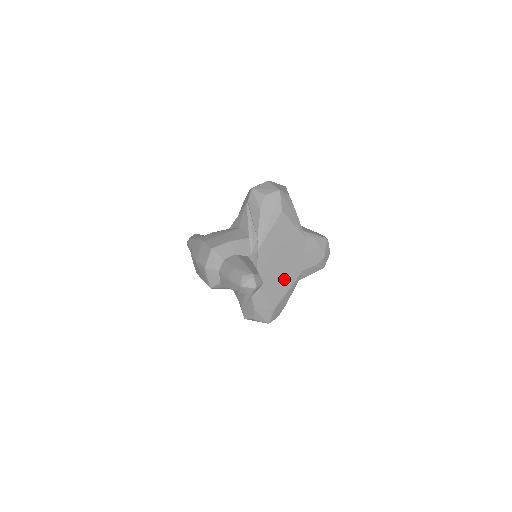
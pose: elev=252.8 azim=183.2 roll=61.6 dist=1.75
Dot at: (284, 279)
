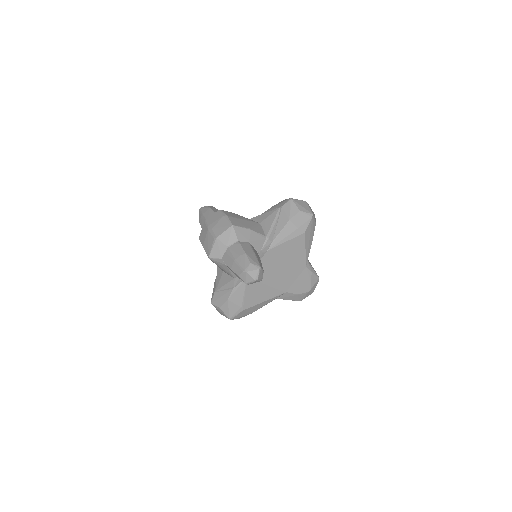
Dot at: (268, 289)
